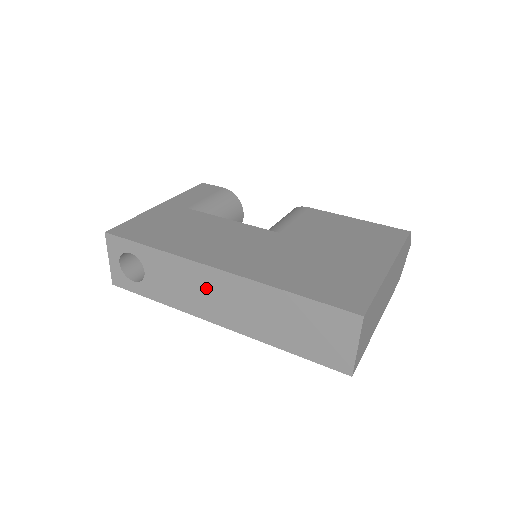
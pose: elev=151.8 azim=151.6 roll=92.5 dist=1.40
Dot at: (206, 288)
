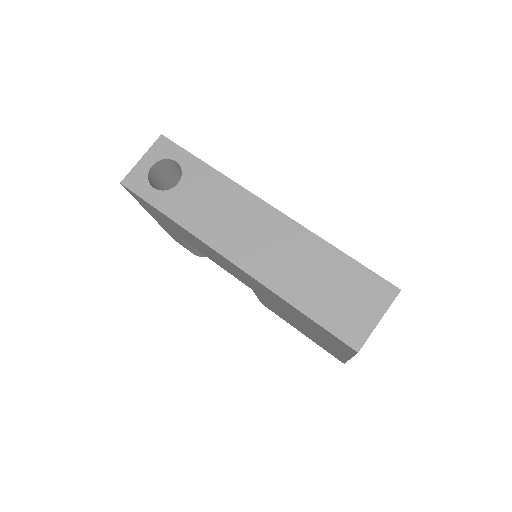
Dot at: (244, 219)
